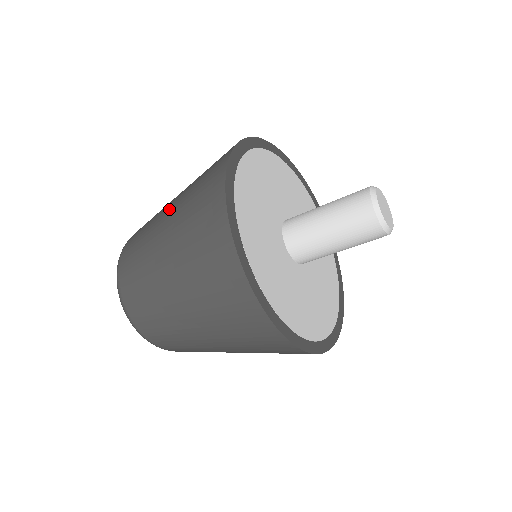
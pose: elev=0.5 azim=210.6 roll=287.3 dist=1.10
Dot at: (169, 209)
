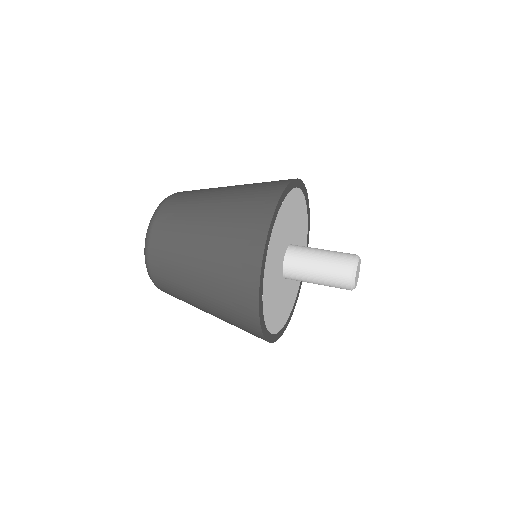
Dot at: (226, 190)
